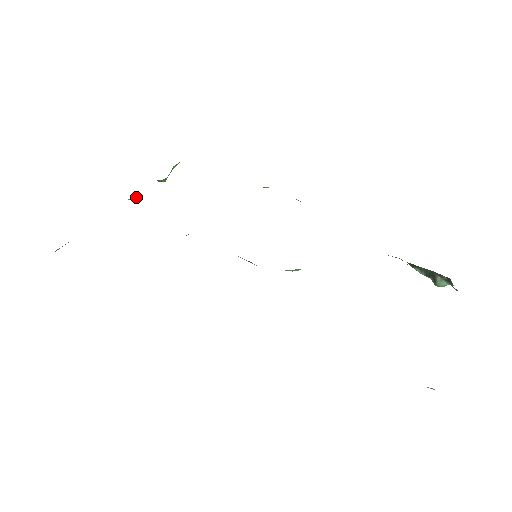
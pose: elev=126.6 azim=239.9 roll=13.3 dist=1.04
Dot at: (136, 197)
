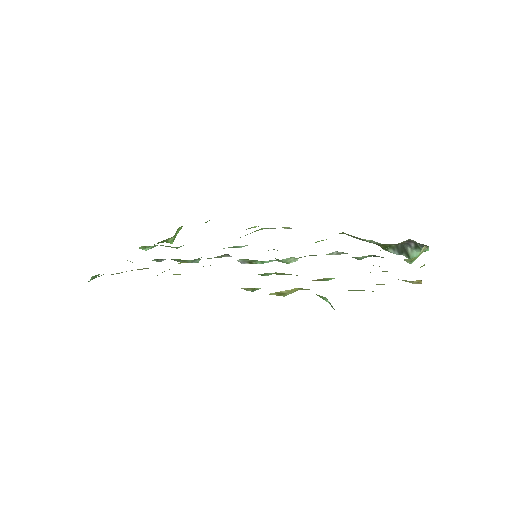
Dot at: (151, 247)
